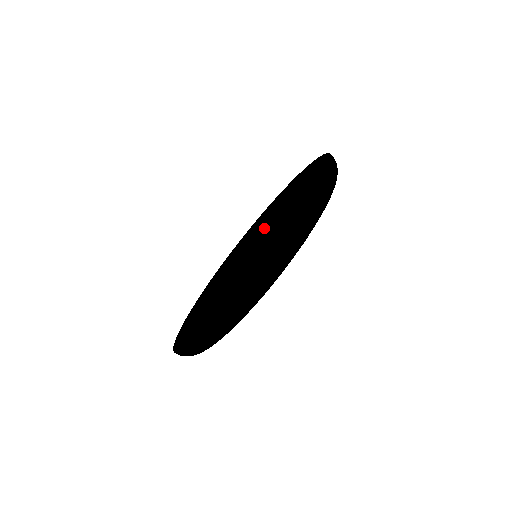
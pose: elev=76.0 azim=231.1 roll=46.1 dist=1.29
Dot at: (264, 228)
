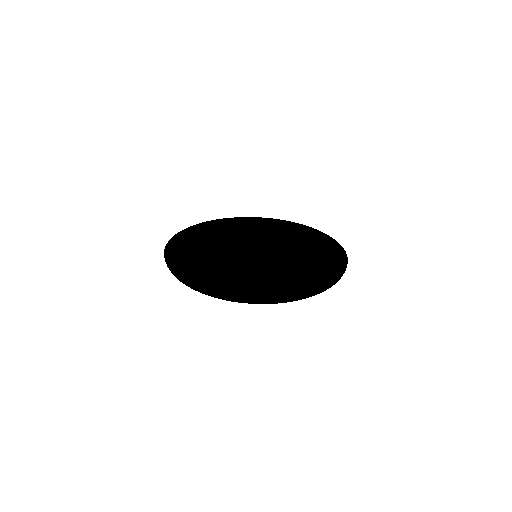
Dot at: (277, 249)
